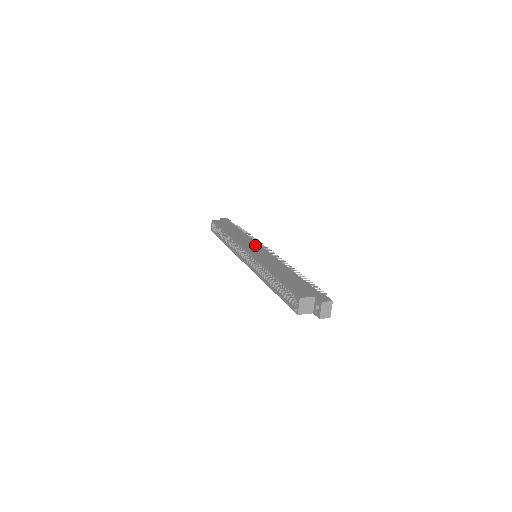
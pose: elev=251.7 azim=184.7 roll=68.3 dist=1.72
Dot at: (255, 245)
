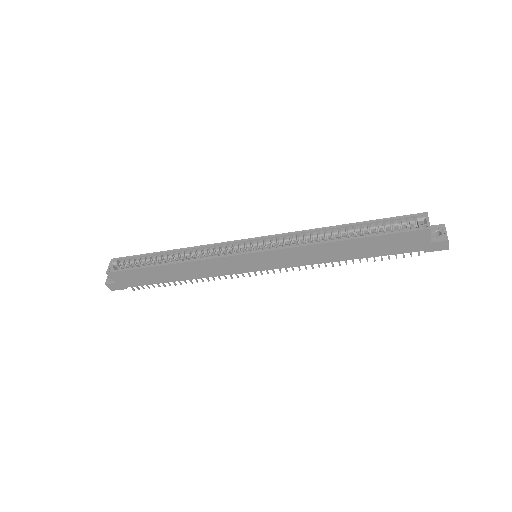
Dot at: occluded
